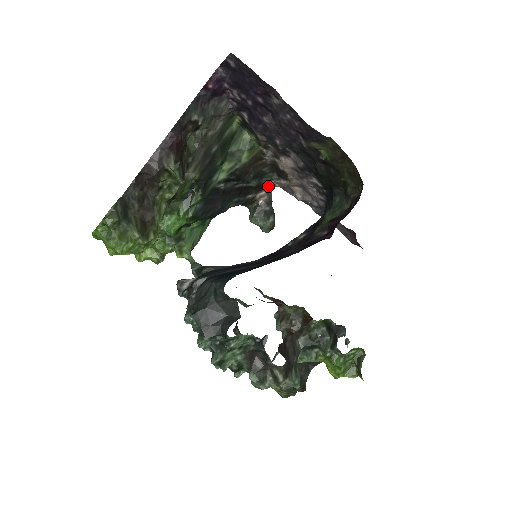
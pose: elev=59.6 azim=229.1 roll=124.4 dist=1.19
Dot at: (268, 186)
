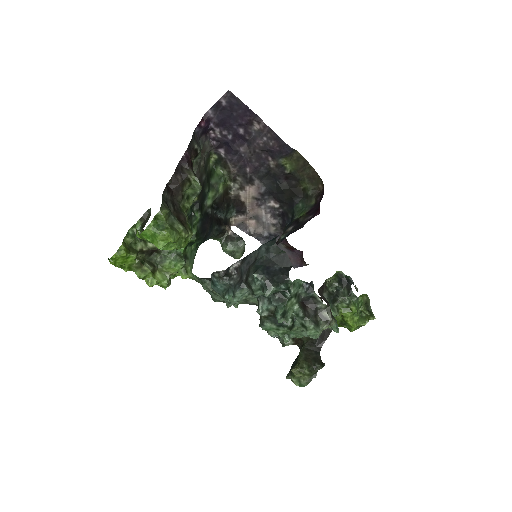
Dot at: (228, 224)
